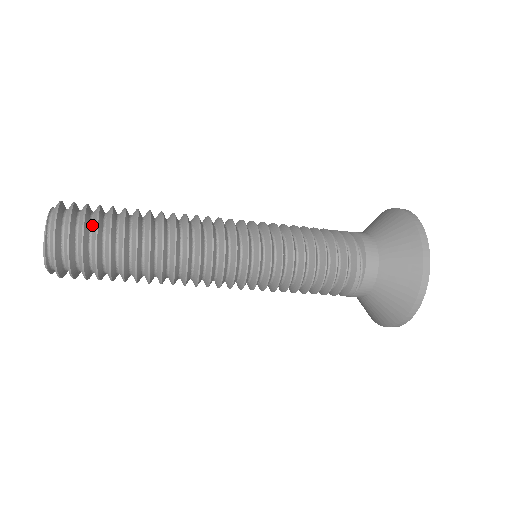
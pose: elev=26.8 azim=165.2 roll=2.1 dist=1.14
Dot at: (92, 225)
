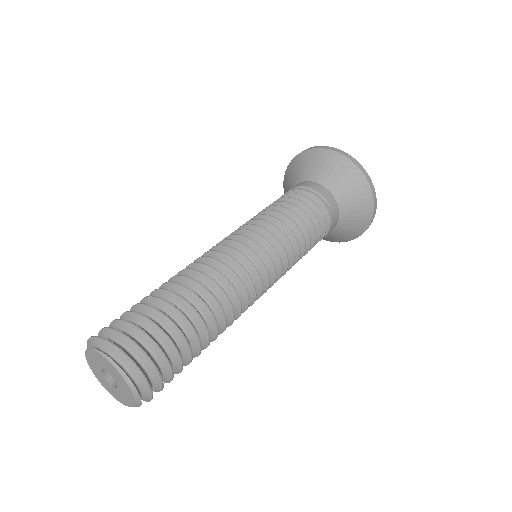
Dot at: occluded
